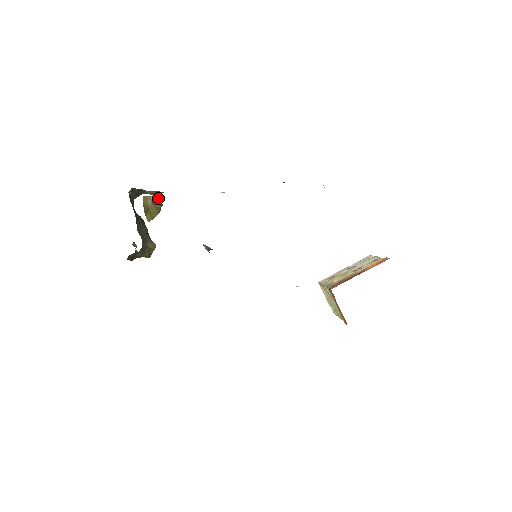
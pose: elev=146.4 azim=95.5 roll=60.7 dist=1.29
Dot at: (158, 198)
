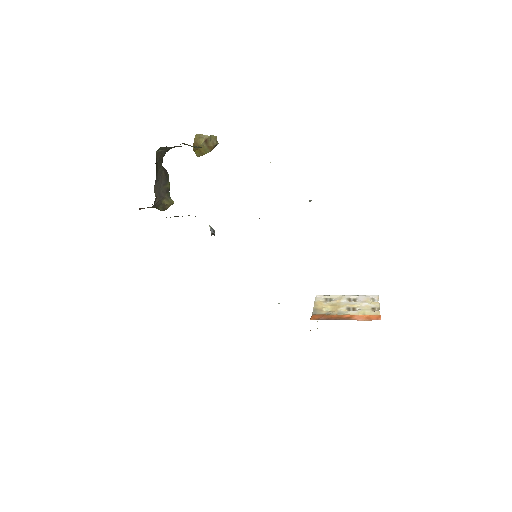
Dot at: (214, 137)
